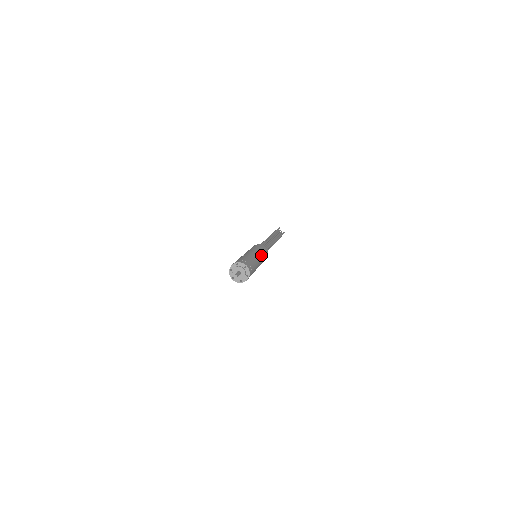
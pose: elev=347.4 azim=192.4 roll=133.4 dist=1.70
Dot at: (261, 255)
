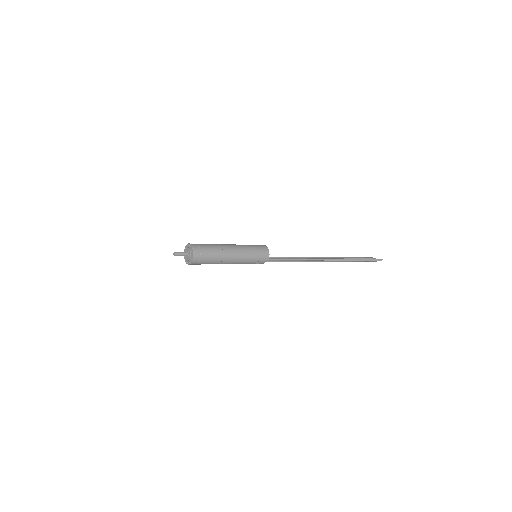
Dot at: (242, 246)
